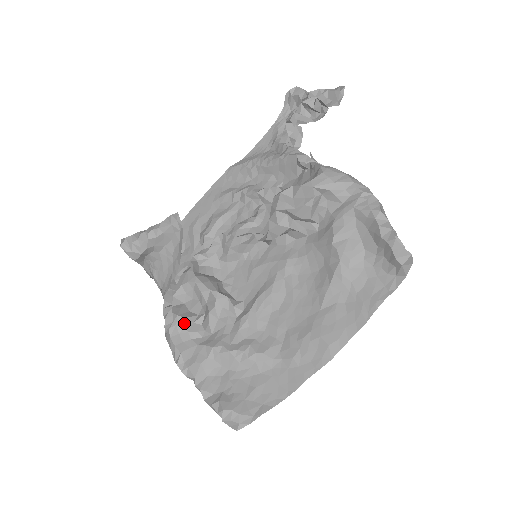
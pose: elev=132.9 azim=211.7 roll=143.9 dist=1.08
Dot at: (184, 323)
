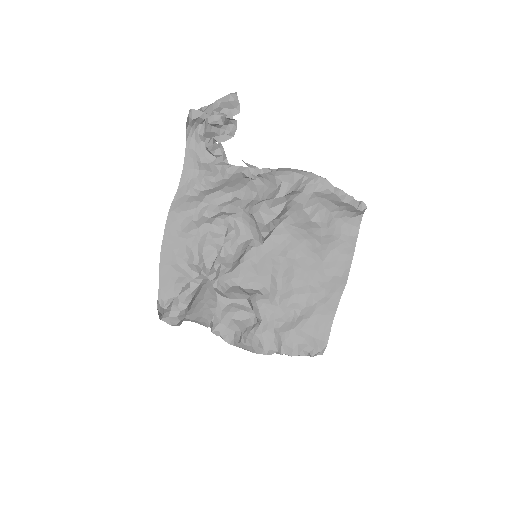
Dot at: (246, 330)
